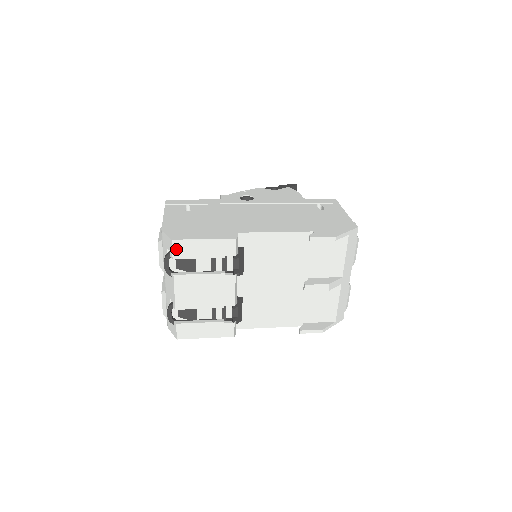
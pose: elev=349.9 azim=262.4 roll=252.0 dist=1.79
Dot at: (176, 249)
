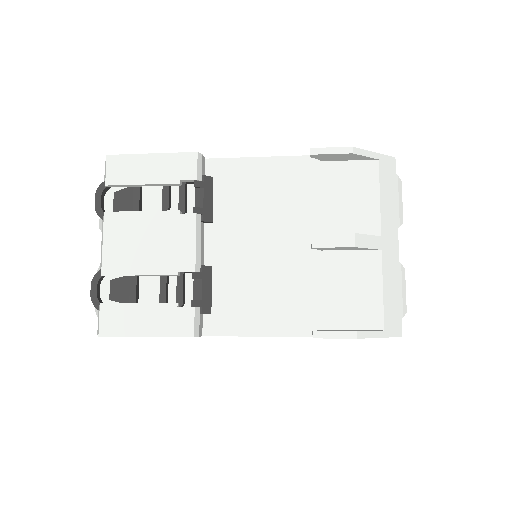
Dot at: (111, 170)
